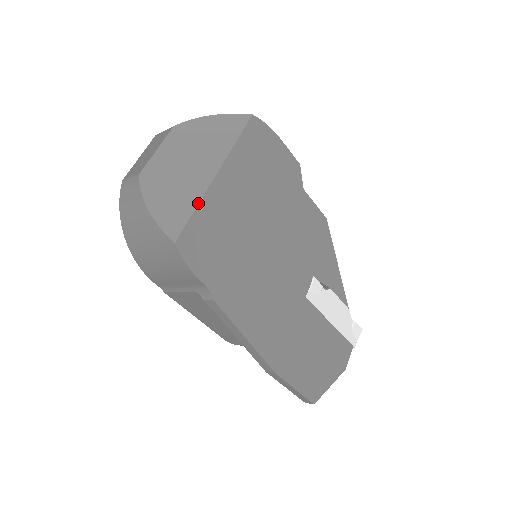
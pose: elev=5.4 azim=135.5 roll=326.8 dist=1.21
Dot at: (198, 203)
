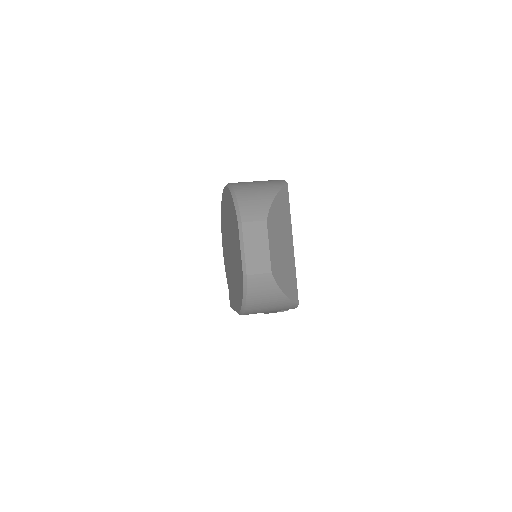
Dot at: occluded
